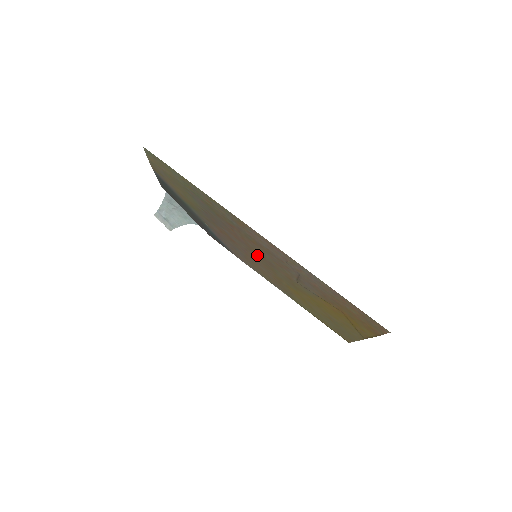
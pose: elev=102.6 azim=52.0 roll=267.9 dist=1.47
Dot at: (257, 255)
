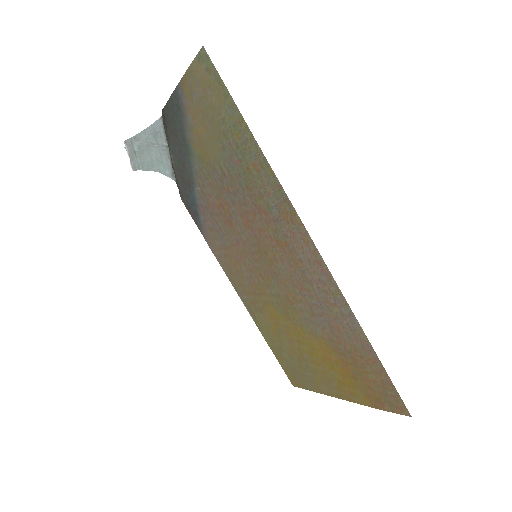
Dot at: (260, 256)
